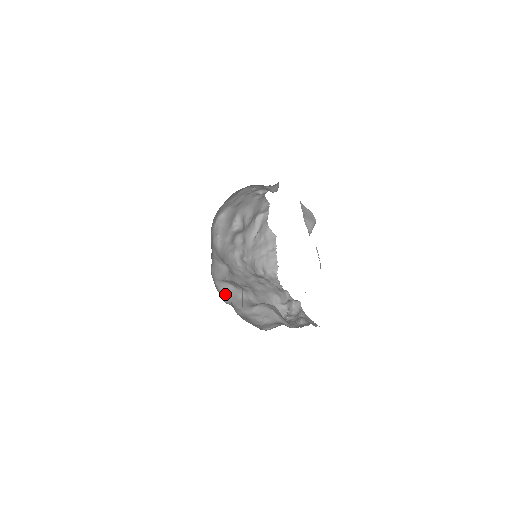
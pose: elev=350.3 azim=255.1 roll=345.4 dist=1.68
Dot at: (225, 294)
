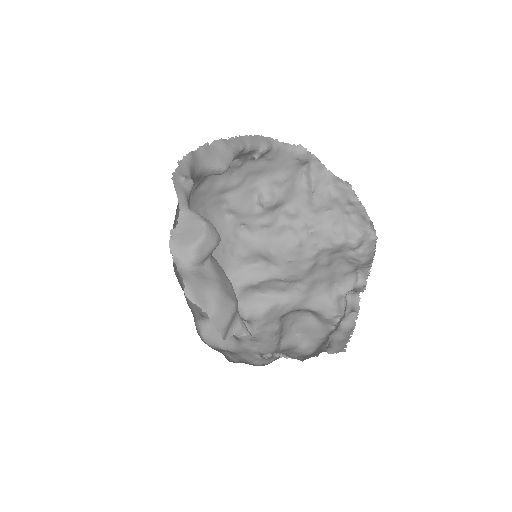
Dot at: (248, 306)
